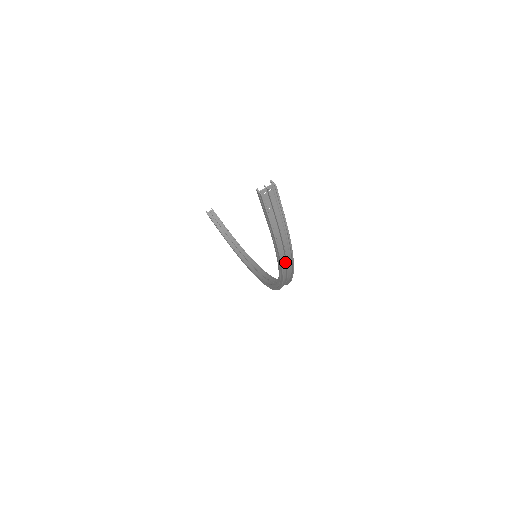
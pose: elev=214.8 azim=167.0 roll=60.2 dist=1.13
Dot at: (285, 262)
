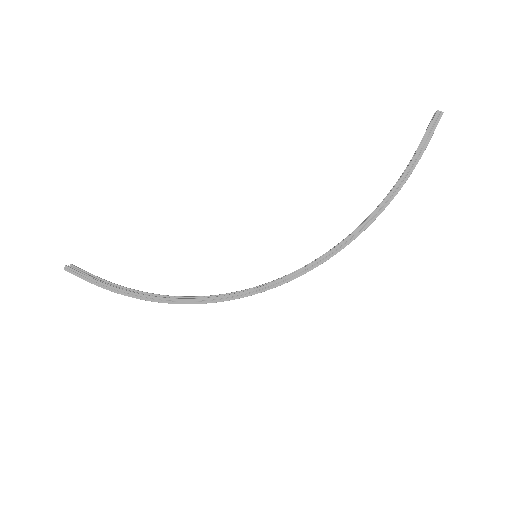
Dot at: (387, 200)
